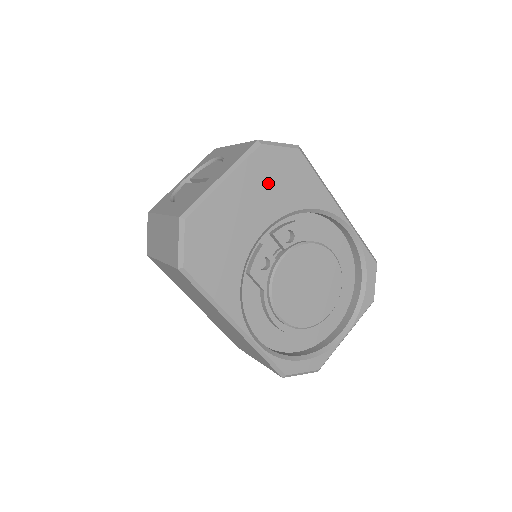
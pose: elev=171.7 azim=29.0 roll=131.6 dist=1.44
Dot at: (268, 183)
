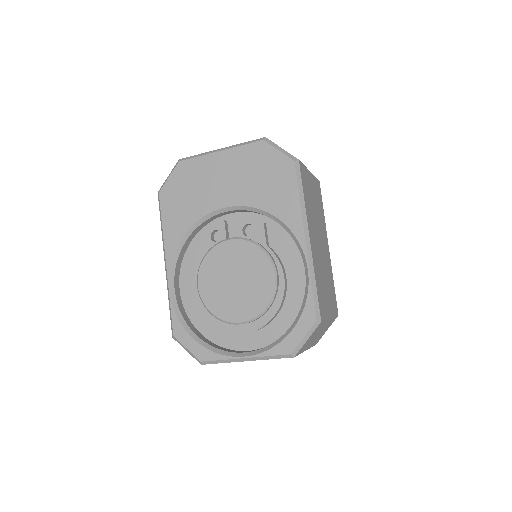
Dot at: (251, 173)
